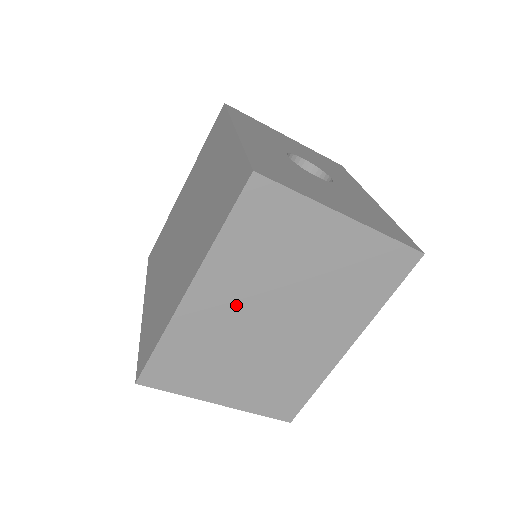
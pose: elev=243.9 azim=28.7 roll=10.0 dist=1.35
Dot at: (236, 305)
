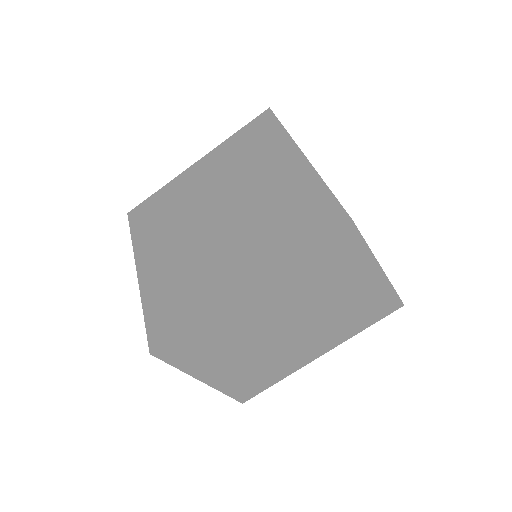
Dot at: (271, 310)
